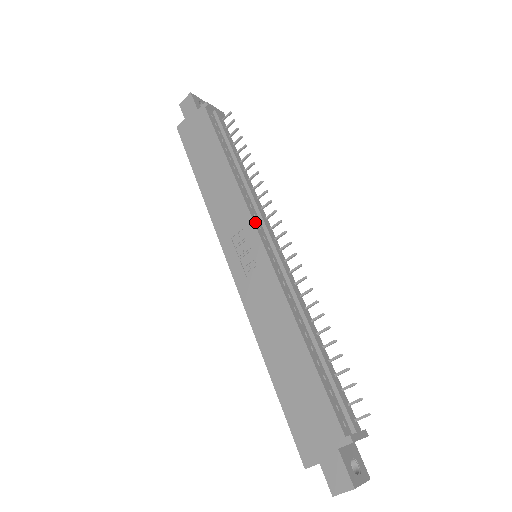
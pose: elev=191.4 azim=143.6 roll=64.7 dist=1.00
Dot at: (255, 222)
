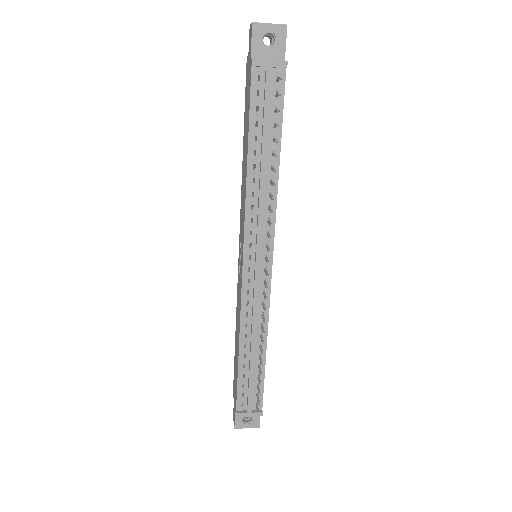
Dot at: (246, 241)
